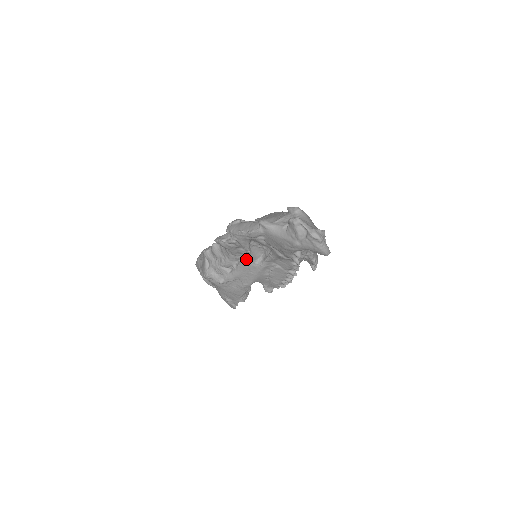
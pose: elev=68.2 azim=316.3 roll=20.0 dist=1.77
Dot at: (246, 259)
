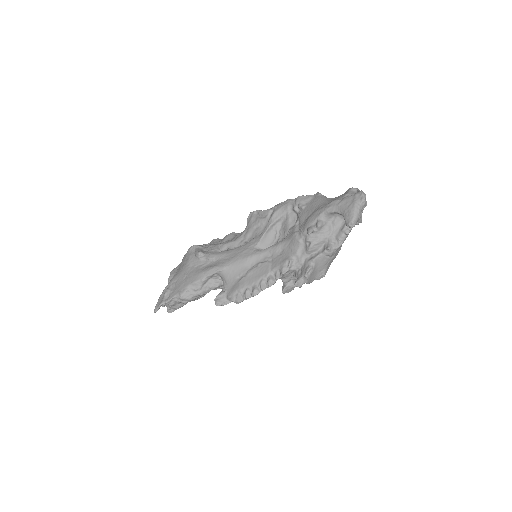
Dot at: (252, 241)
